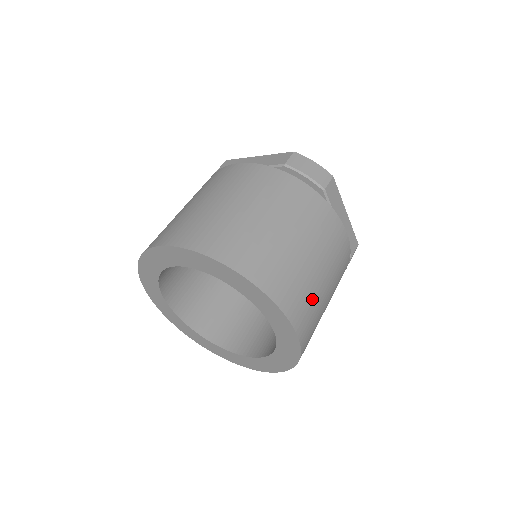
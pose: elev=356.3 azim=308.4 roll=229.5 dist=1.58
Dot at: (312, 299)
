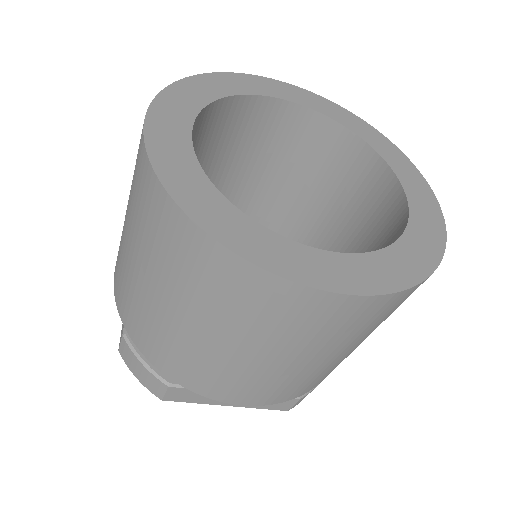
Dot at: occluded
